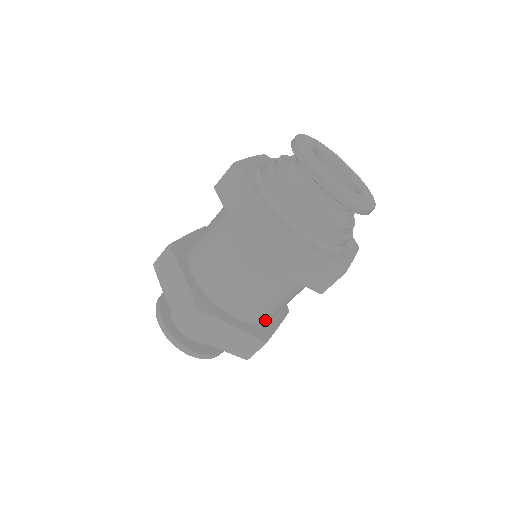
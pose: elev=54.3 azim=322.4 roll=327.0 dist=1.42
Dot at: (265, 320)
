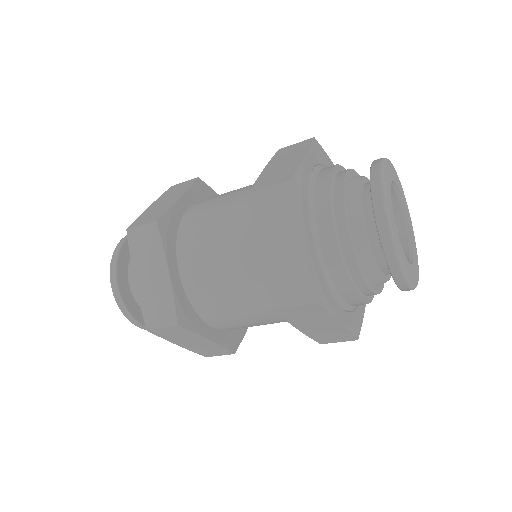
Dot at: occluded
